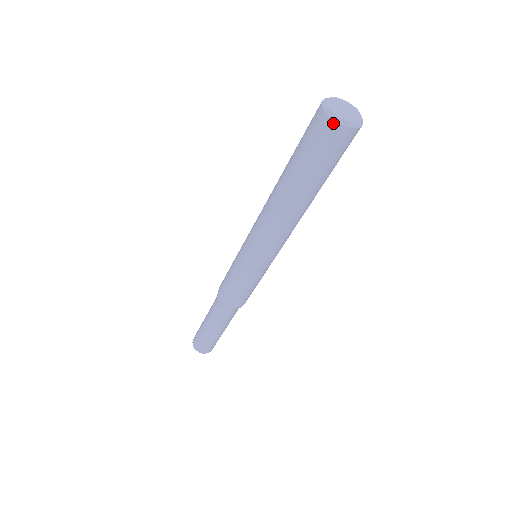
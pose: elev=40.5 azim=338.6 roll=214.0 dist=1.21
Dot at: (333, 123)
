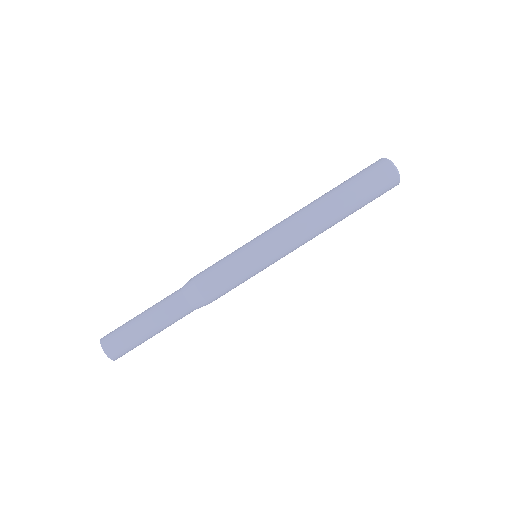
Dot at: (396, 174)
